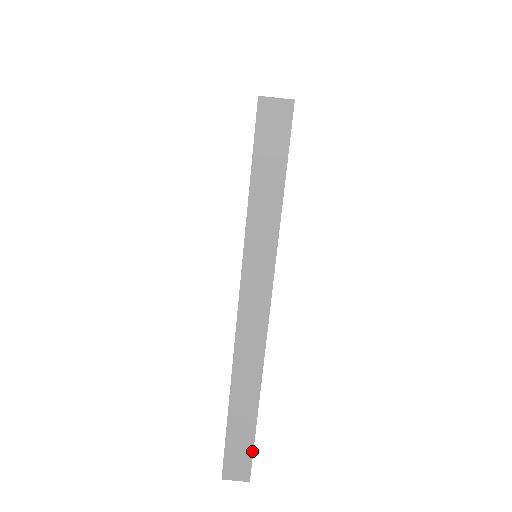
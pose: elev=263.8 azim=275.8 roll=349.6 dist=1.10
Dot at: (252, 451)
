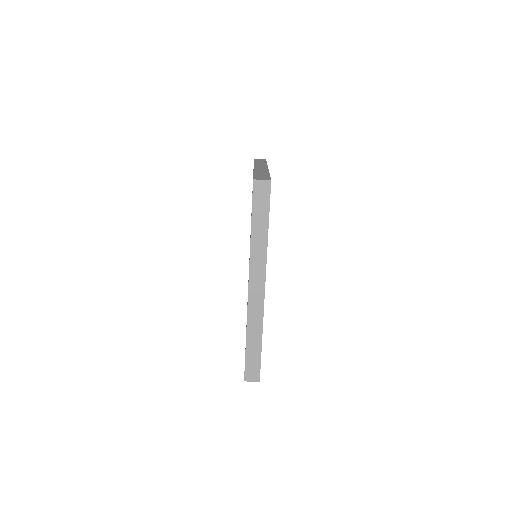
Dot at: (260, 364)
